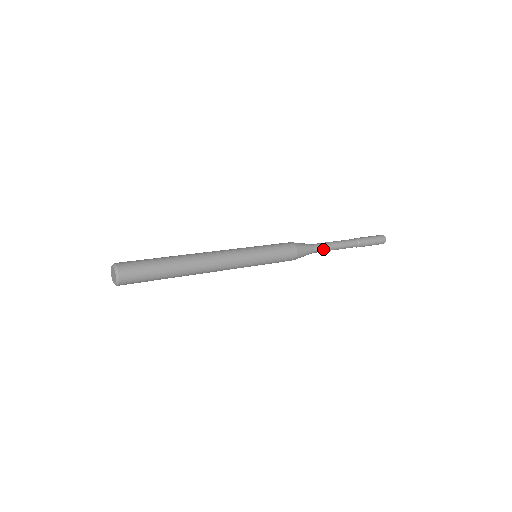
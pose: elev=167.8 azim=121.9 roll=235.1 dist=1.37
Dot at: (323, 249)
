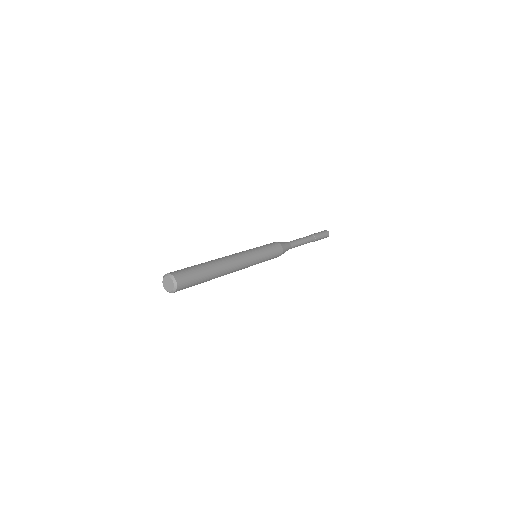
Dot at: (295, 246)
